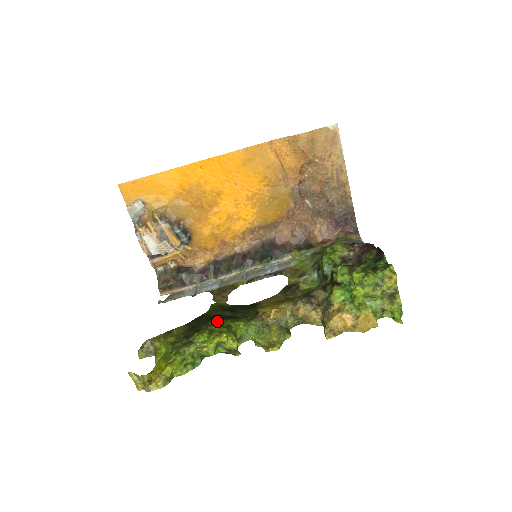
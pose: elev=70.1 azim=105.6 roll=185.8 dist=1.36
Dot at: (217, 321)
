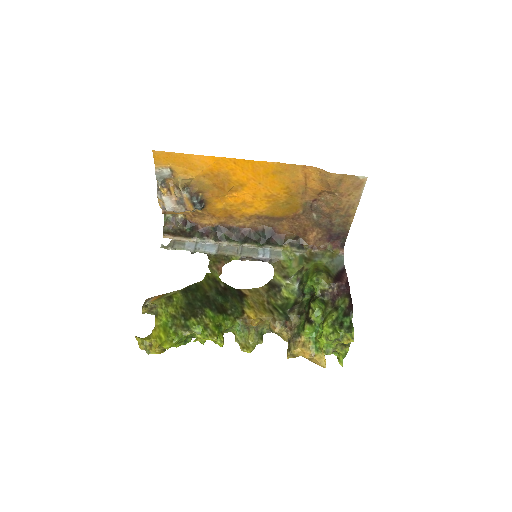
Dot at: (211, 313)
